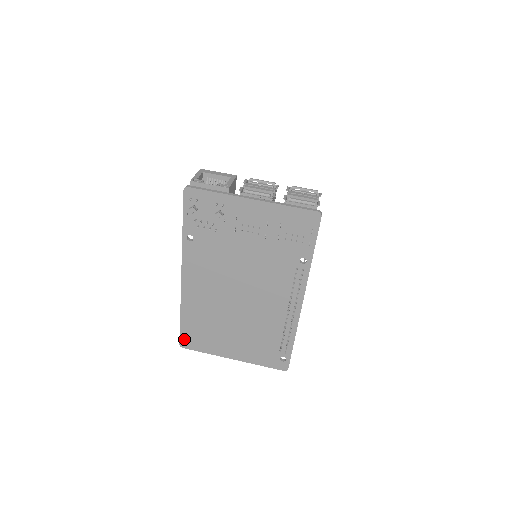
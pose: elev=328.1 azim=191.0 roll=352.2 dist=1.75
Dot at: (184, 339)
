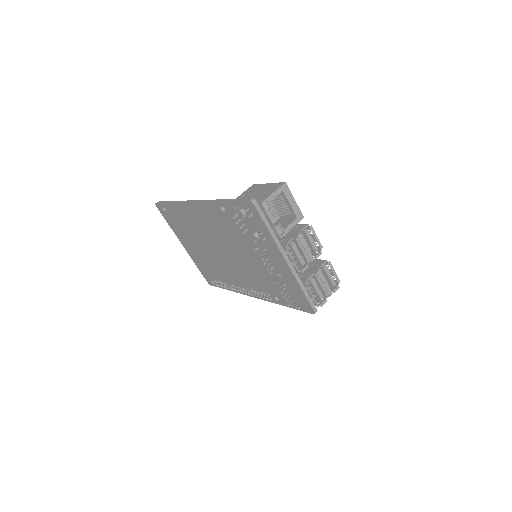
Dot at: (162, 207)
